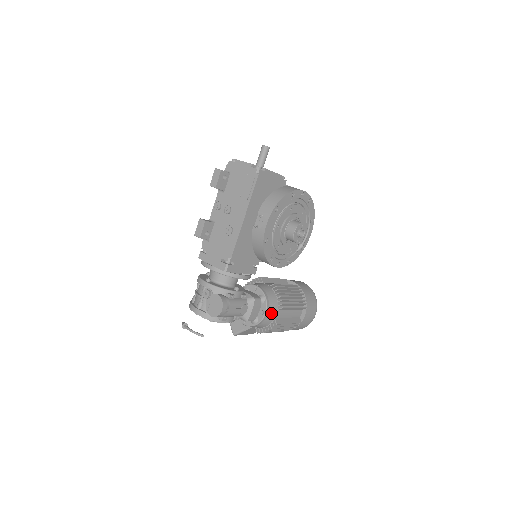
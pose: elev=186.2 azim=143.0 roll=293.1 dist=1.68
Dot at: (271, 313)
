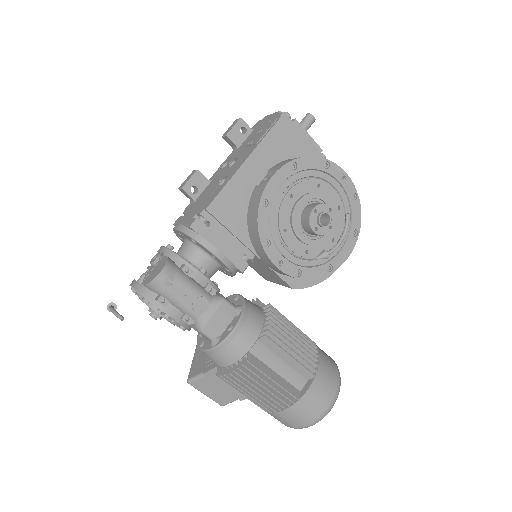
Dot at: (244, 337)
